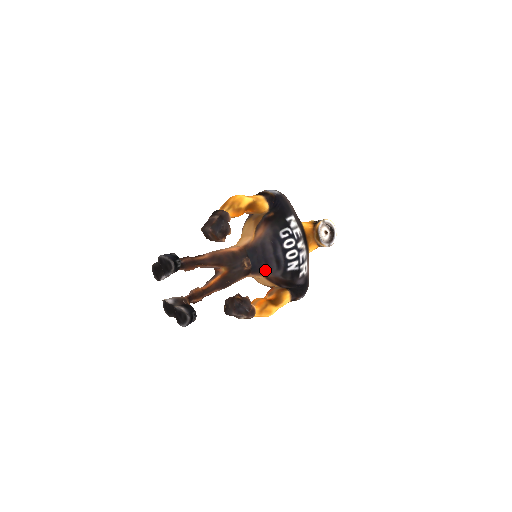
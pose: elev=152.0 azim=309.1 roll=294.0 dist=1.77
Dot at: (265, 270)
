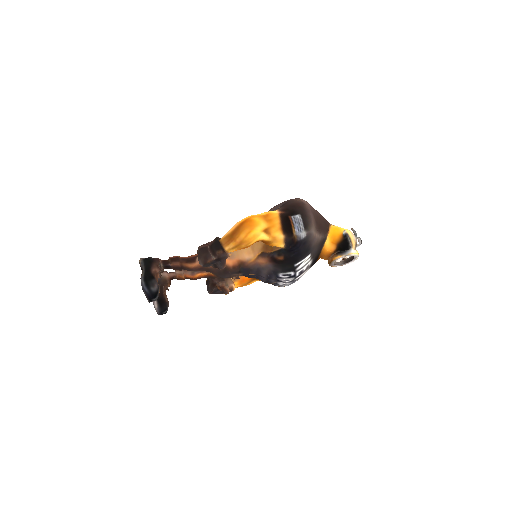
Dot at: occluded
